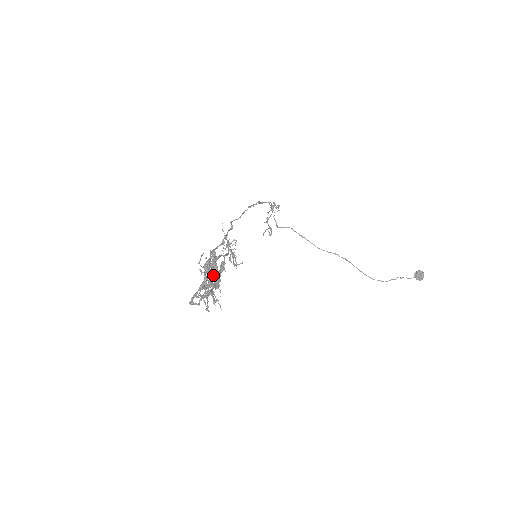
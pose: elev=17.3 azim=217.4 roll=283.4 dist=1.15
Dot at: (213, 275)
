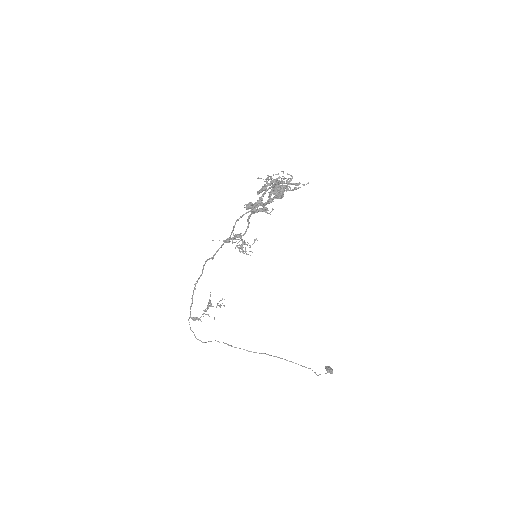
Dot at: occluded
